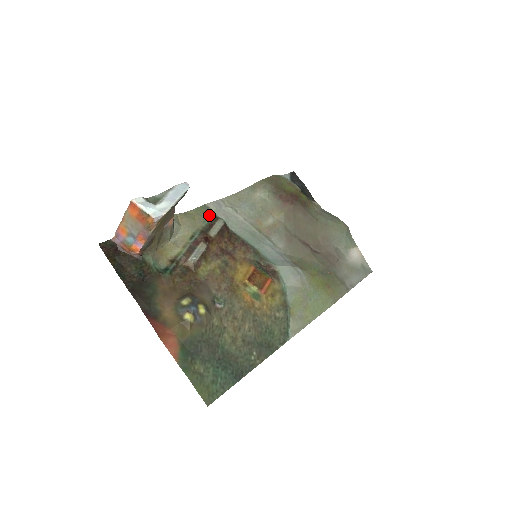
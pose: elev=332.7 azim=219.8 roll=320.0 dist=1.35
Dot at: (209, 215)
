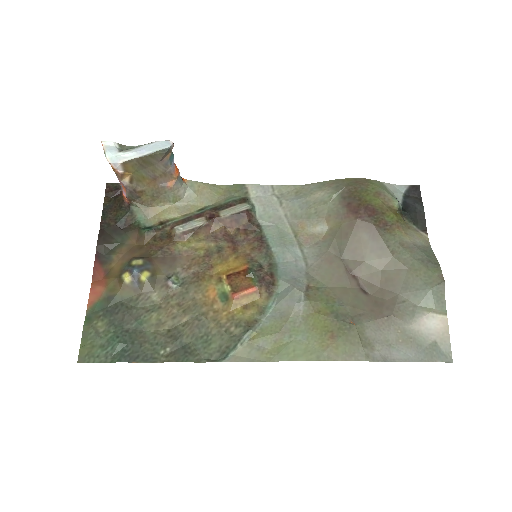
Dot at: (240, 196)
